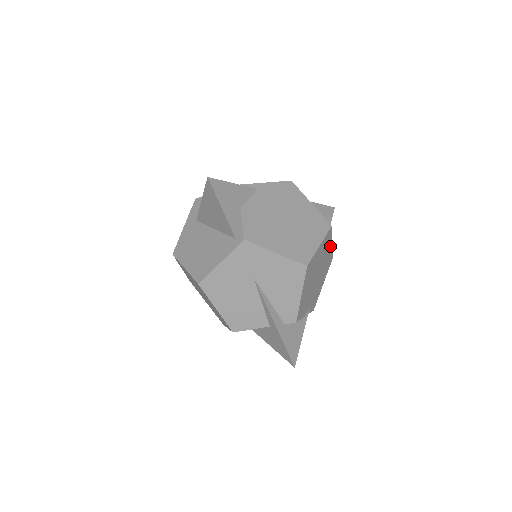
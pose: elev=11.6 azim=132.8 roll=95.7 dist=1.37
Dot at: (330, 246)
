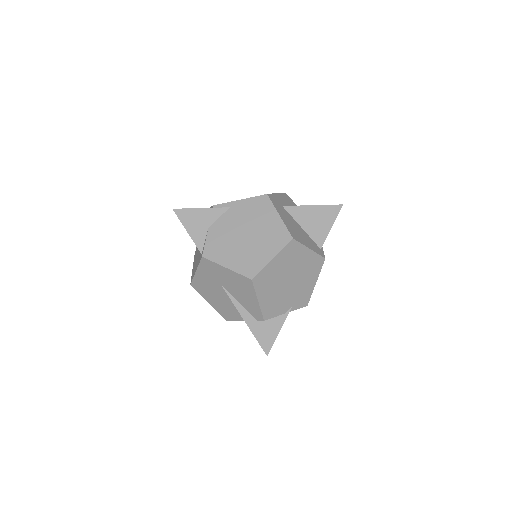
Dot at: (306, 252)
